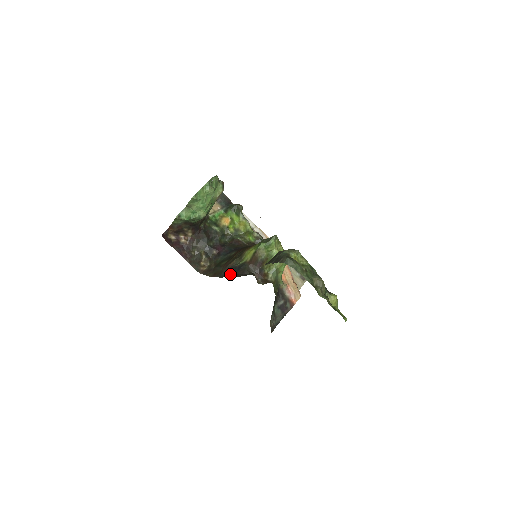
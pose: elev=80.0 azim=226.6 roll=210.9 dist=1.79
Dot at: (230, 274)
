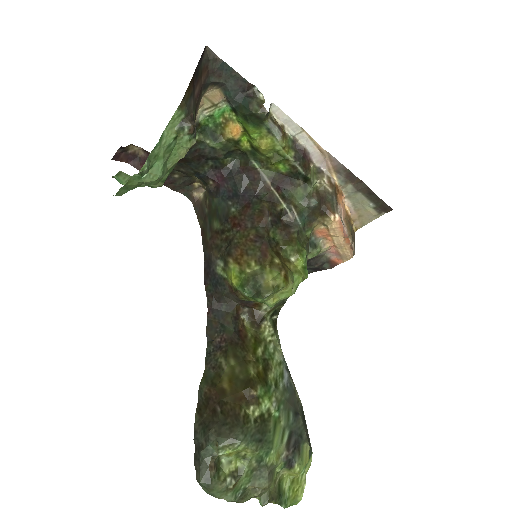
Dot at: (206, 280)
